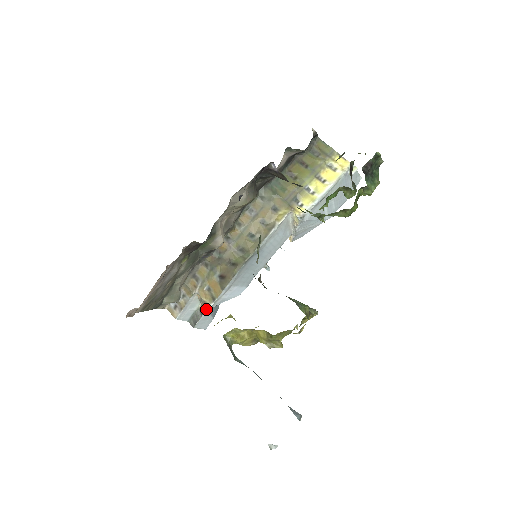
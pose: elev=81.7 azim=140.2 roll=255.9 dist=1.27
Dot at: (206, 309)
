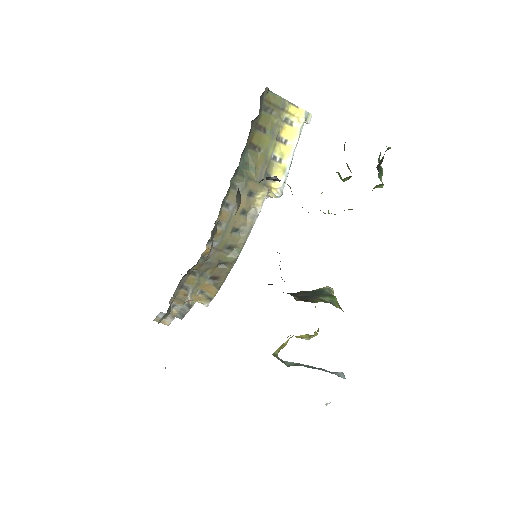
Dot at: occluded
